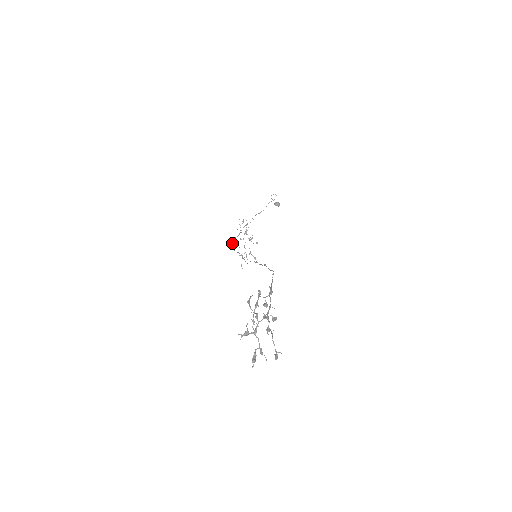
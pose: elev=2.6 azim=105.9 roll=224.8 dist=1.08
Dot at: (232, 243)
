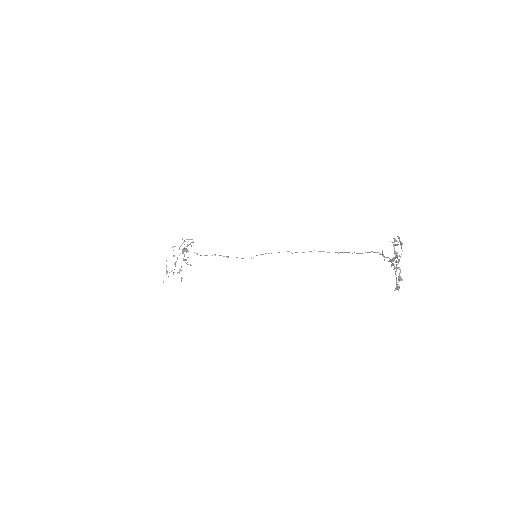
Dot at: (187, 250)
